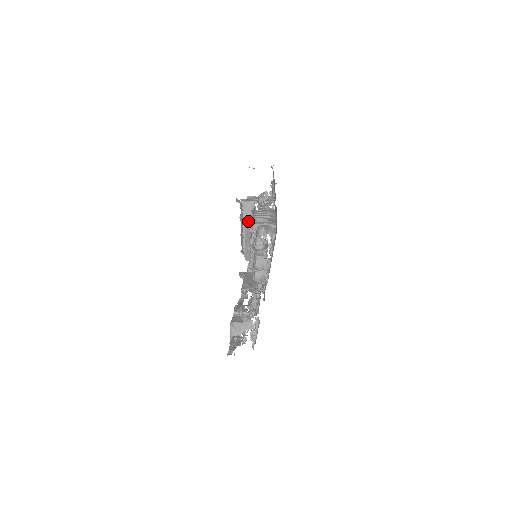
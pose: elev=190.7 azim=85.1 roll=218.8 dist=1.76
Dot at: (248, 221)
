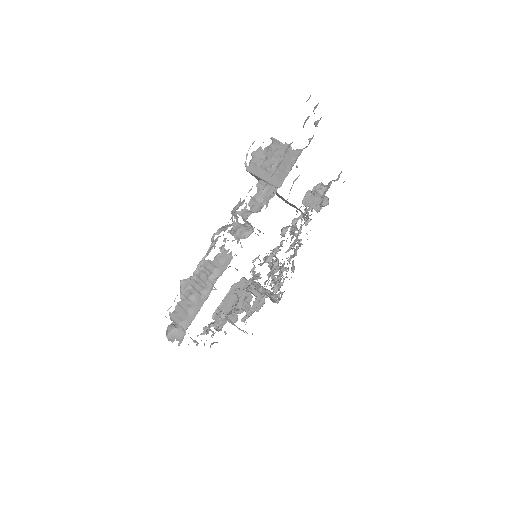
Dot at: (182, 288)
